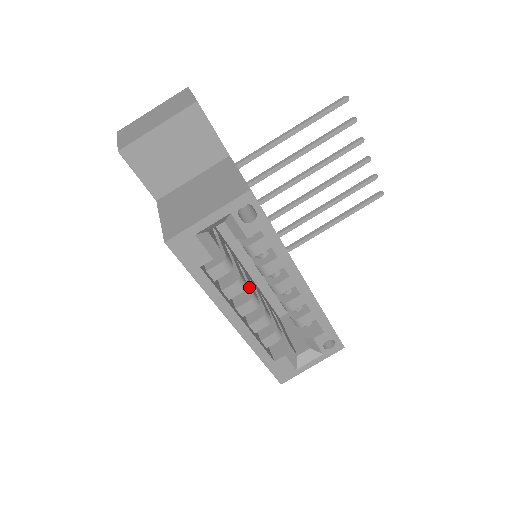
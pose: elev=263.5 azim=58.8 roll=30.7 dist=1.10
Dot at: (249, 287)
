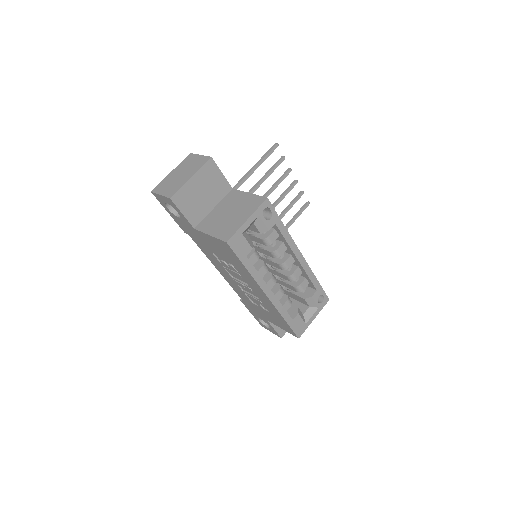
Dot at: occluded
